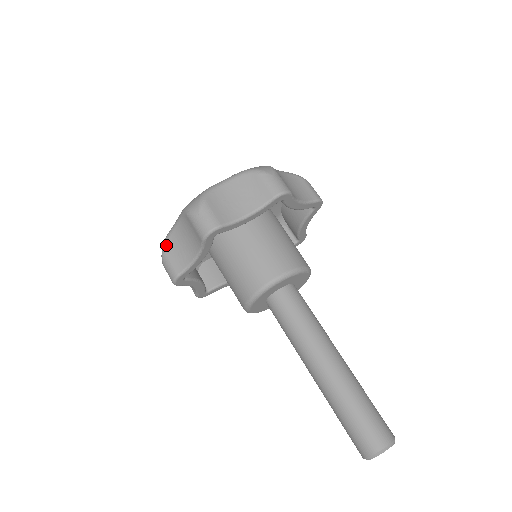
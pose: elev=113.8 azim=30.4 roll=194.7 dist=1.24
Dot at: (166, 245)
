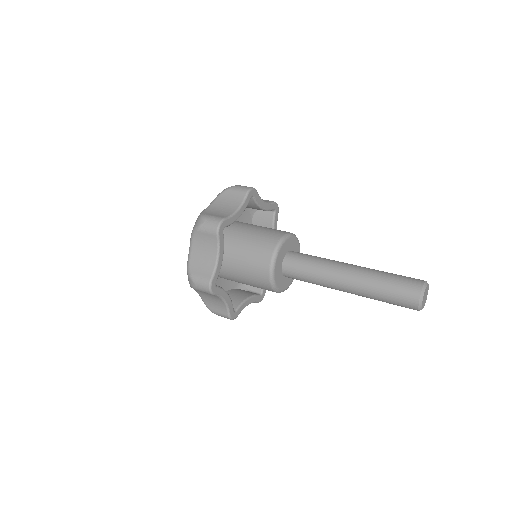
Dot at: (204, 213)
